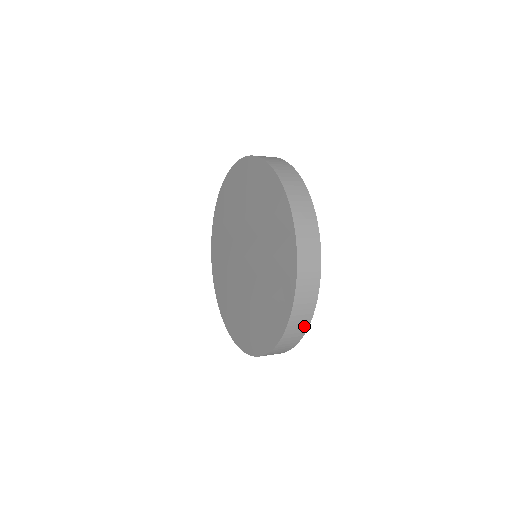
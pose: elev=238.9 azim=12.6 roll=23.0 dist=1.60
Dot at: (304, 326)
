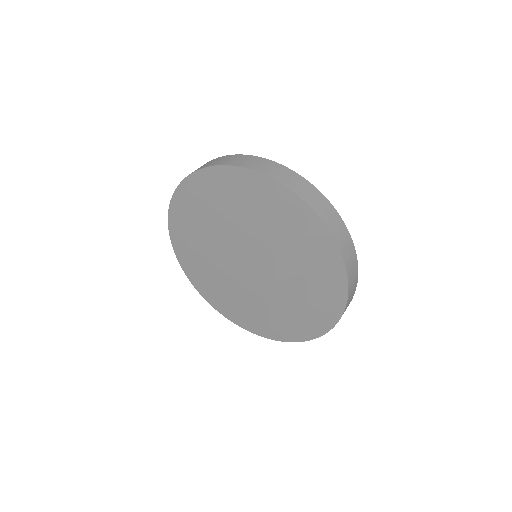
Dot at: occluded
